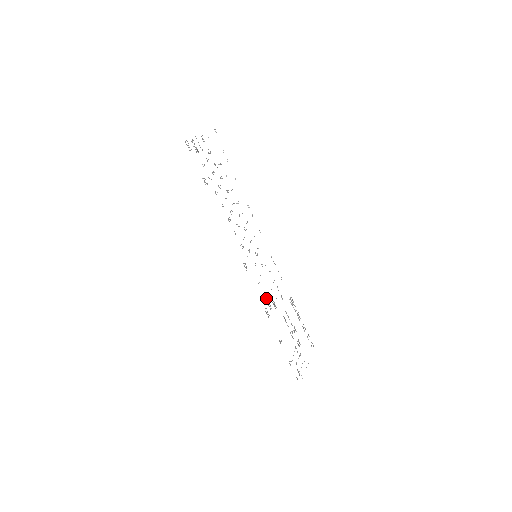
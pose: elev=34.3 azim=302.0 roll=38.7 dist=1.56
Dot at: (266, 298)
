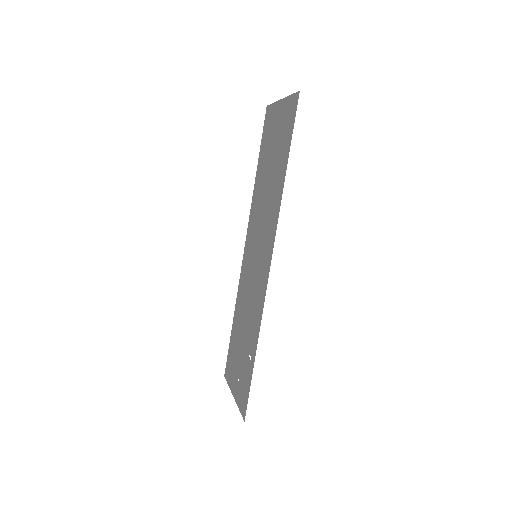
Dot at: (255, 304)
